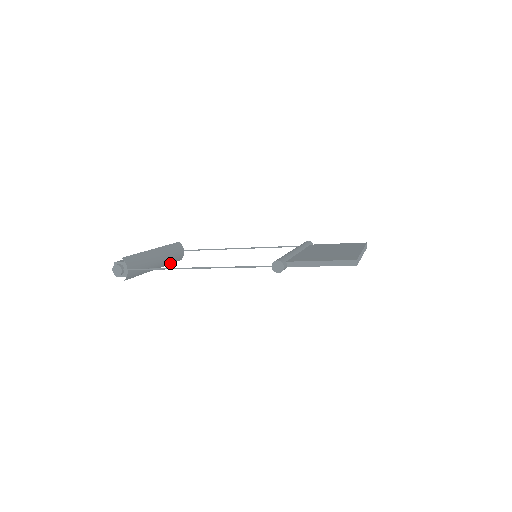
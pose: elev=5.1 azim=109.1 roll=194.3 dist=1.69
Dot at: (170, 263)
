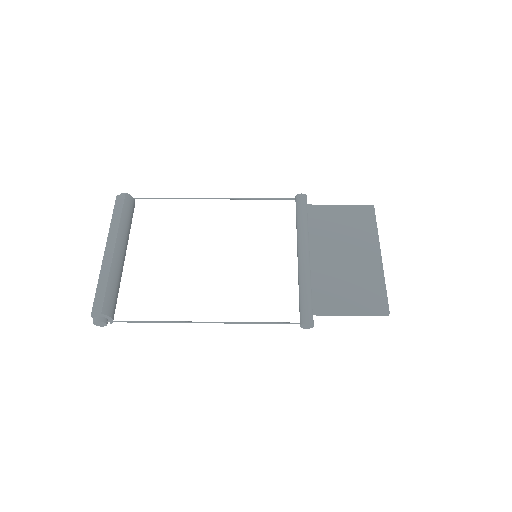
Dot at: occluded
